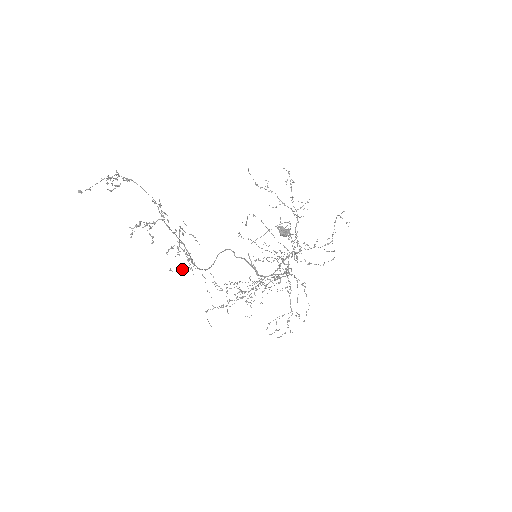
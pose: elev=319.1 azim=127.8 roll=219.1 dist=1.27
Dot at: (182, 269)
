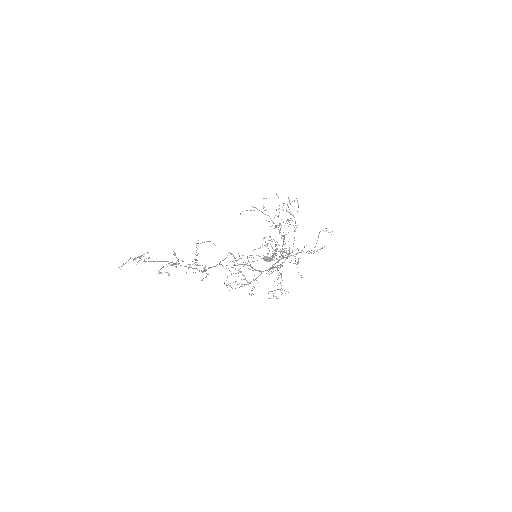
Dot at: occluded
